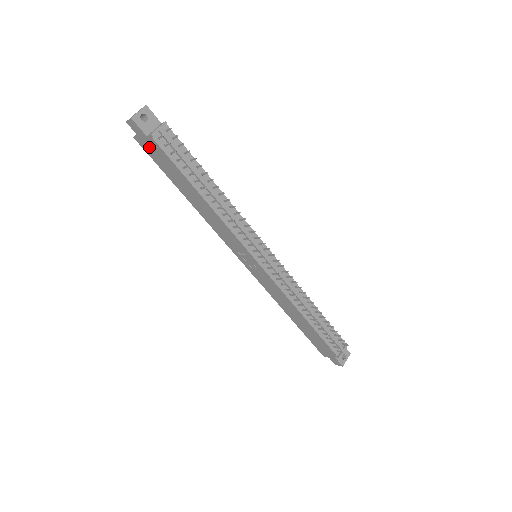
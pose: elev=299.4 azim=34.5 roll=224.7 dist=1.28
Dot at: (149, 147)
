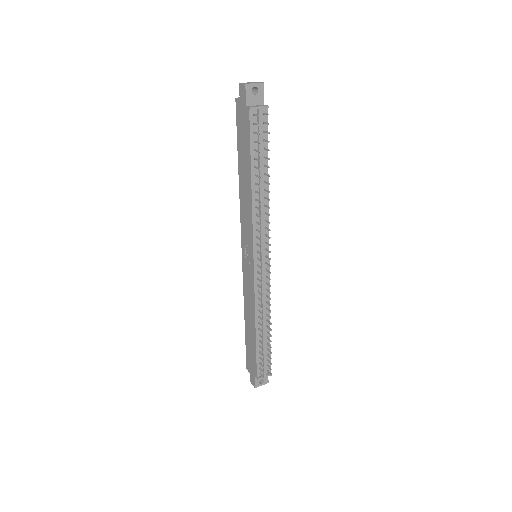
Dot at: (241, 115)
